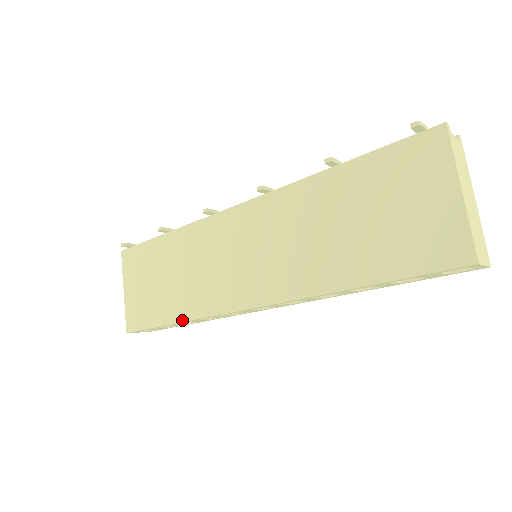
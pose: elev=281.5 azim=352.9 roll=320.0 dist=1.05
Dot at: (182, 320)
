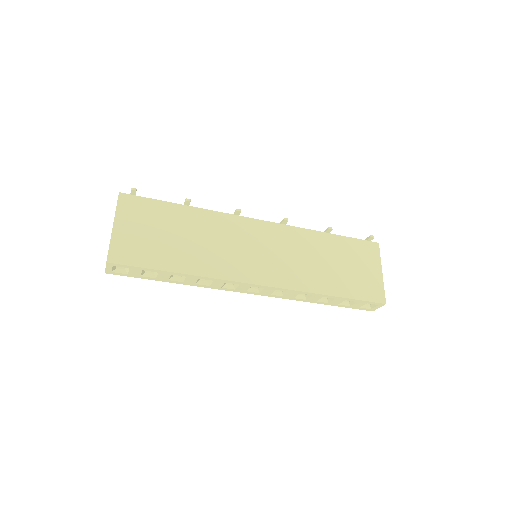
Dot at: (190, 273)
